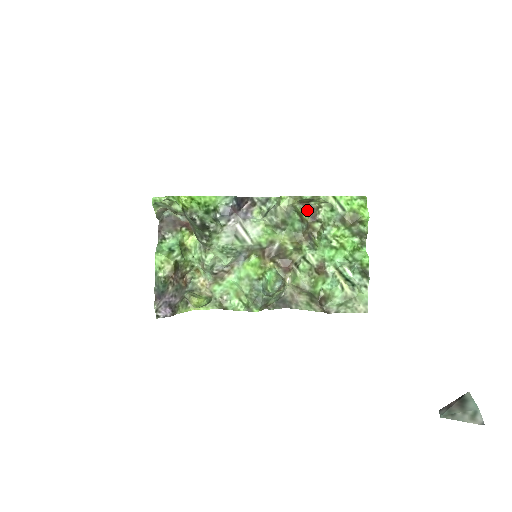
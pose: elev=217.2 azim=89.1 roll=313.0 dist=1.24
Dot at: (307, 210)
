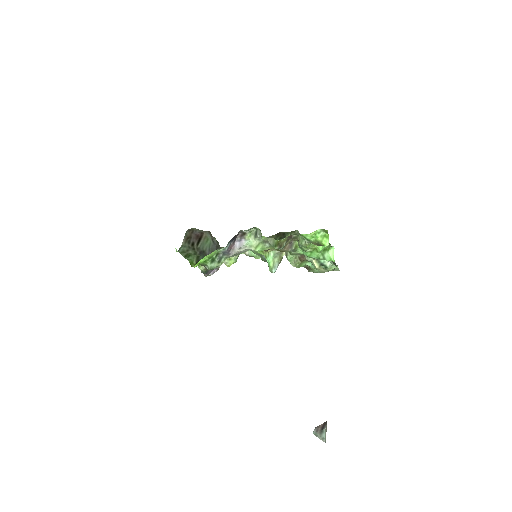
Dot at: occluded
